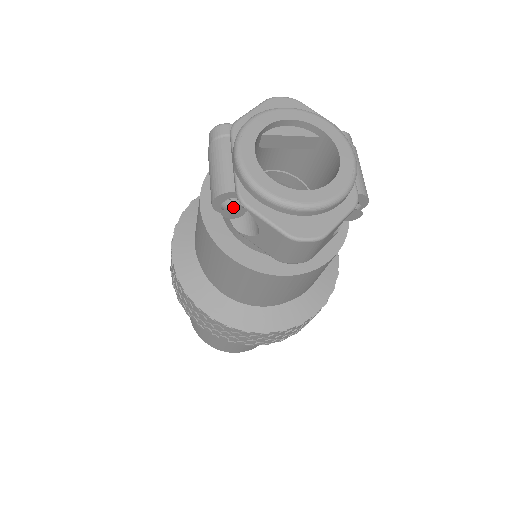
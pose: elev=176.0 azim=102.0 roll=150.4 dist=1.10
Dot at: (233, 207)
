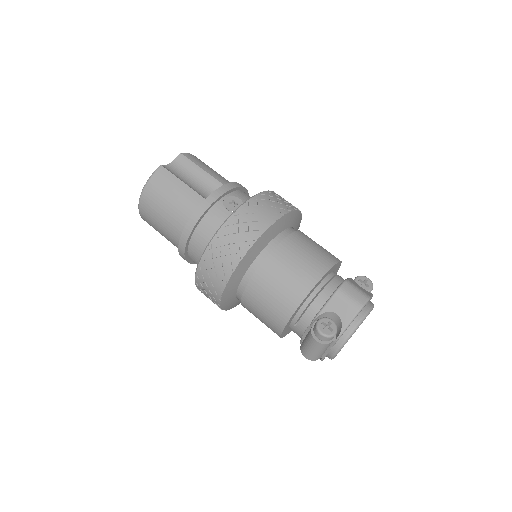
Dot at: occluded
